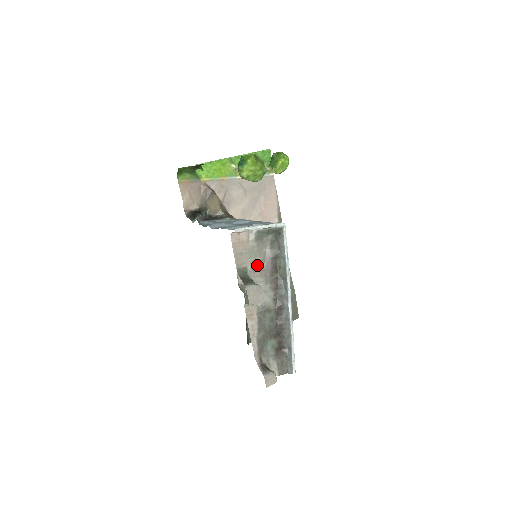
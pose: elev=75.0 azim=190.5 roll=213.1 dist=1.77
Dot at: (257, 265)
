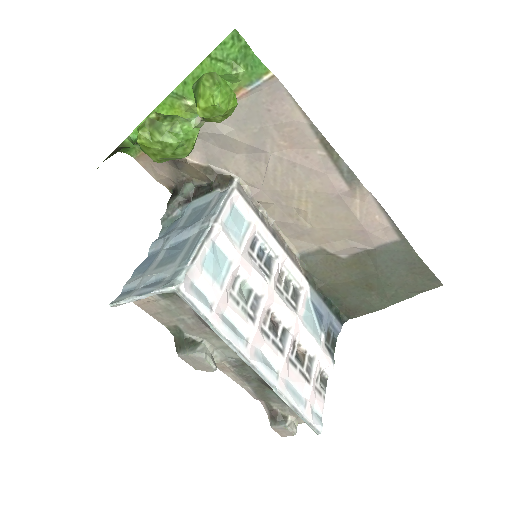
Dot at: (190, 322)
